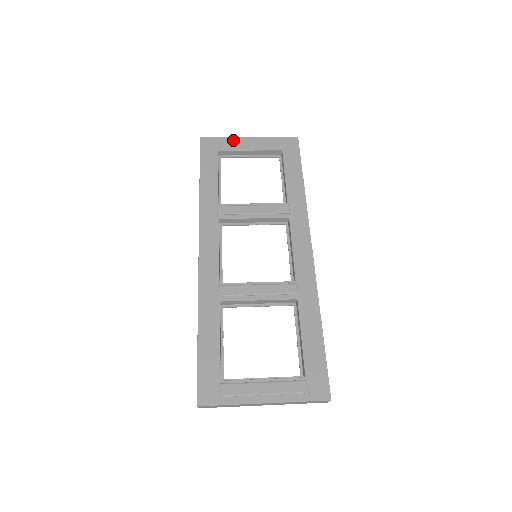
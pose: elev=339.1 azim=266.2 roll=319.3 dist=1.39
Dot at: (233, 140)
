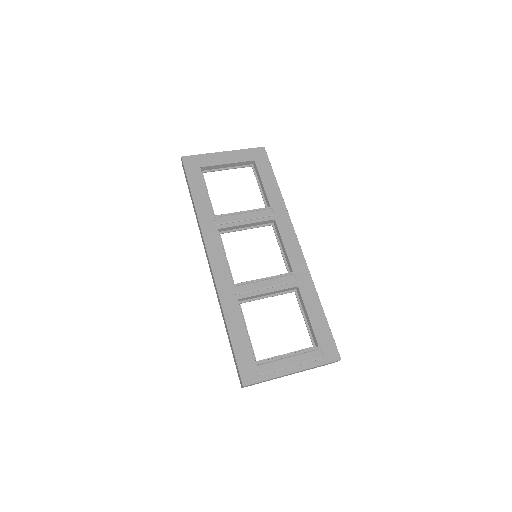
Dot at: (211, 156)
